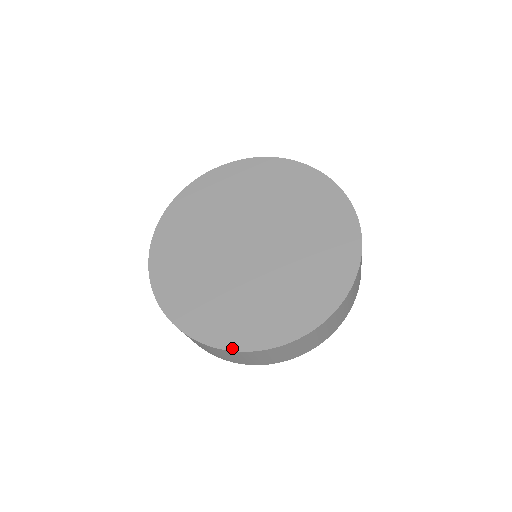
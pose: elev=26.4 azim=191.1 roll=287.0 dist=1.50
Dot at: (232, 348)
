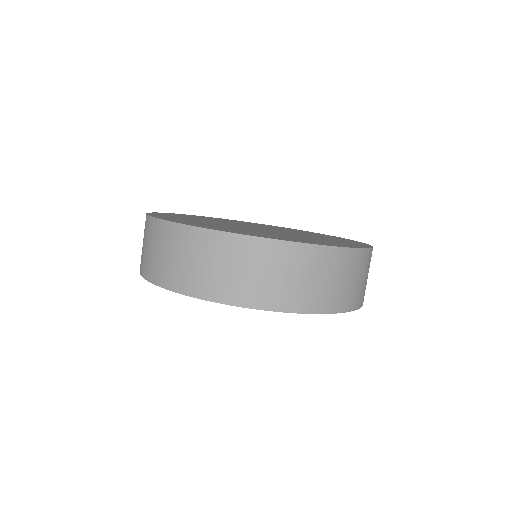
Dot at: (218, 230)
